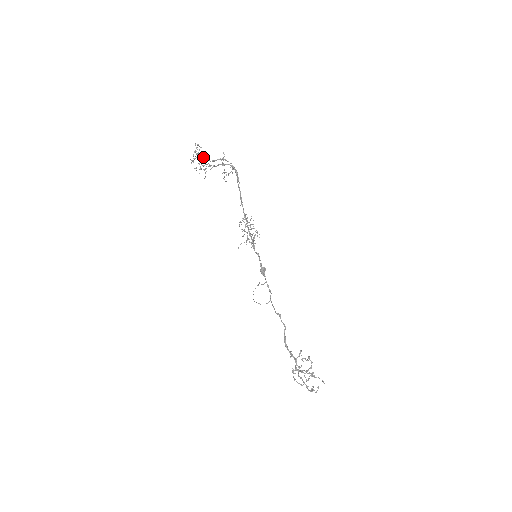
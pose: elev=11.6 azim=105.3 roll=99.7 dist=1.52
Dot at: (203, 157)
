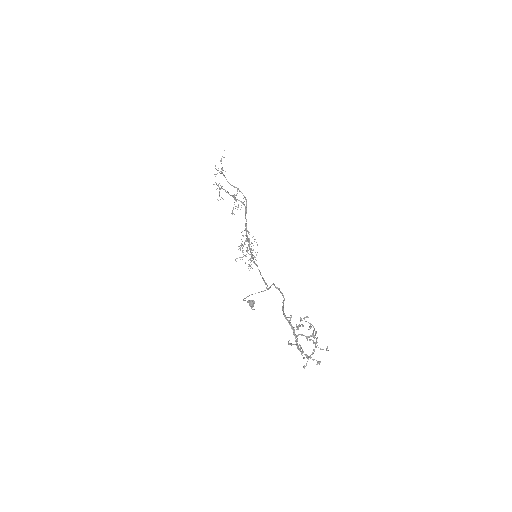
Dot at: occluded
